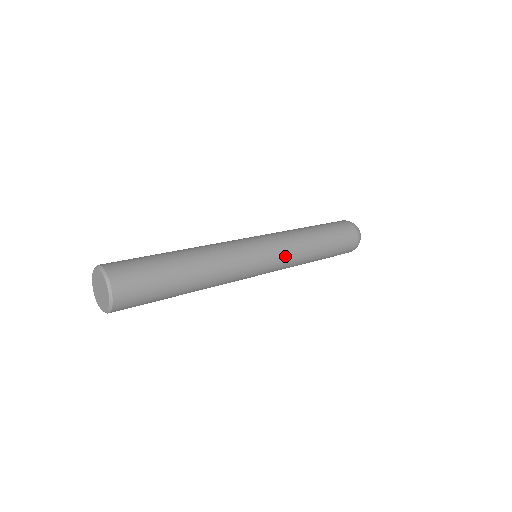
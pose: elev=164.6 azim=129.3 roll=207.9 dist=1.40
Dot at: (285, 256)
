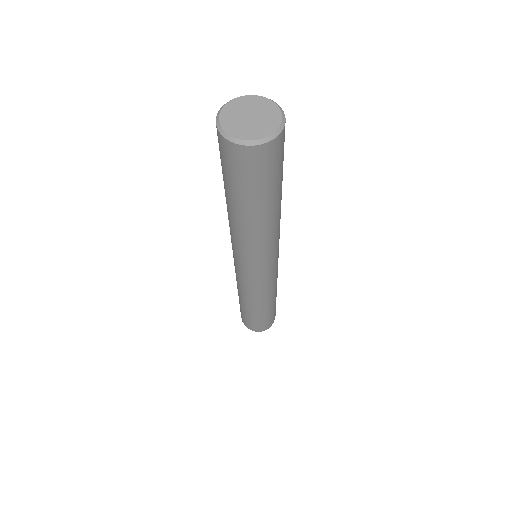
Dot at: (272, 280)
